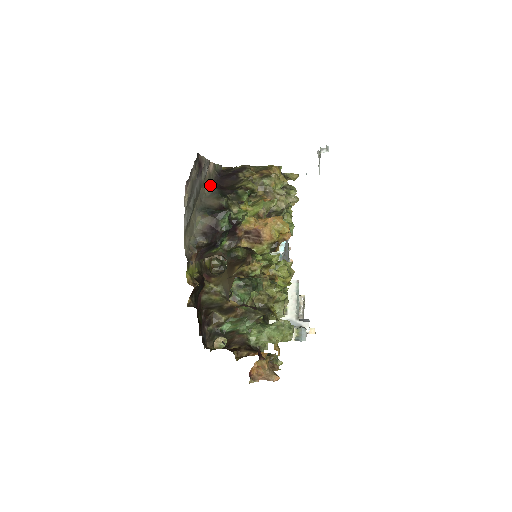
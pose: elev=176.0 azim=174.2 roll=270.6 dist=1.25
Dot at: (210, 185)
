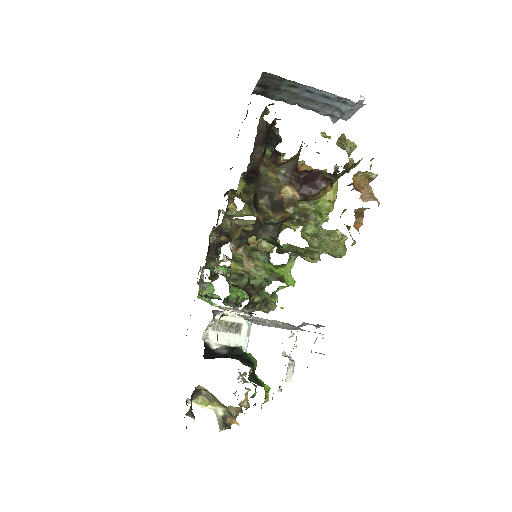
Dot at: occluded
